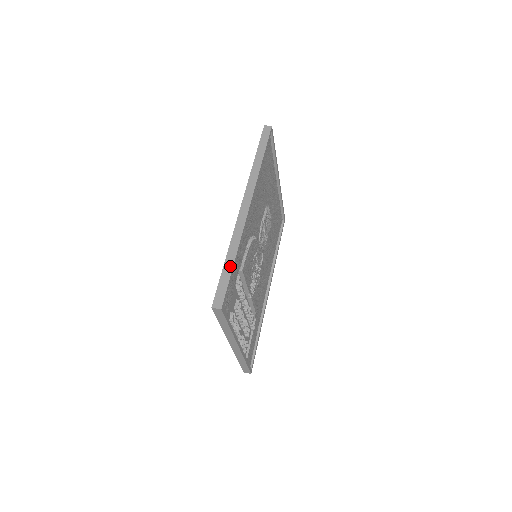
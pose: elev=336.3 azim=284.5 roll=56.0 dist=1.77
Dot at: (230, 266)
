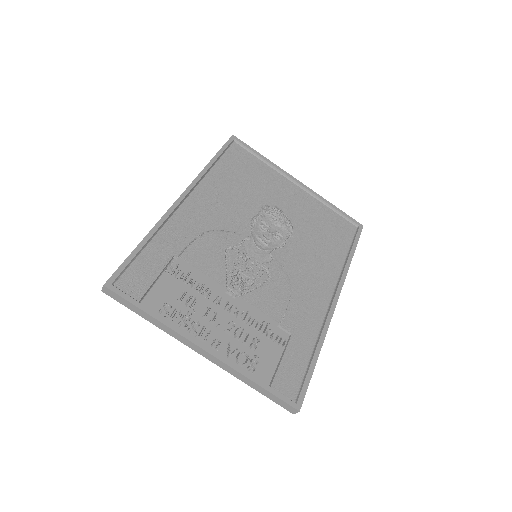
Dot at: (135, 249)
